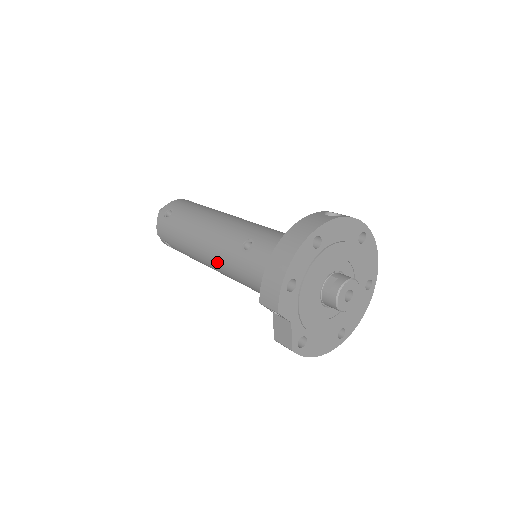
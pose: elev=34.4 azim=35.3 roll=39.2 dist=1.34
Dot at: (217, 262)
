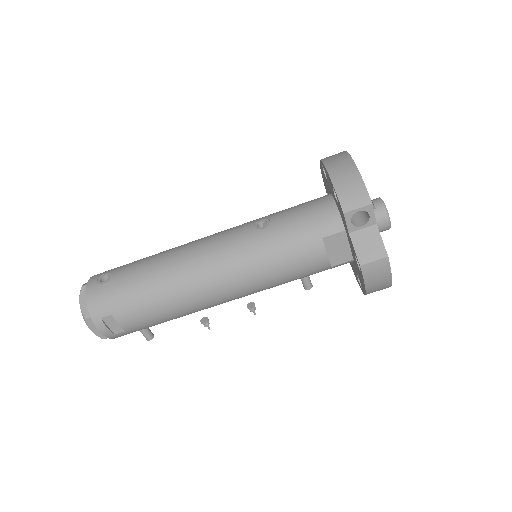
Dot at: (224, 267)
